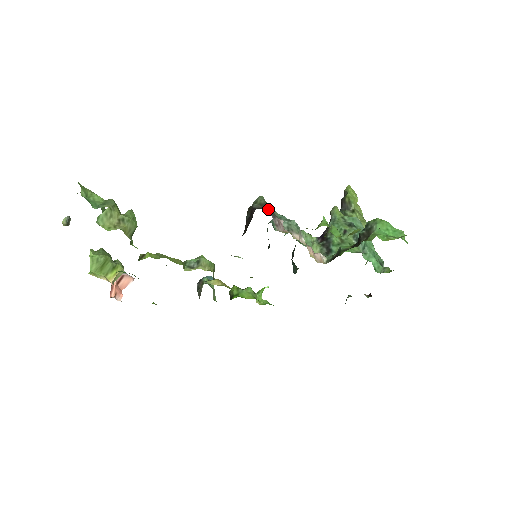
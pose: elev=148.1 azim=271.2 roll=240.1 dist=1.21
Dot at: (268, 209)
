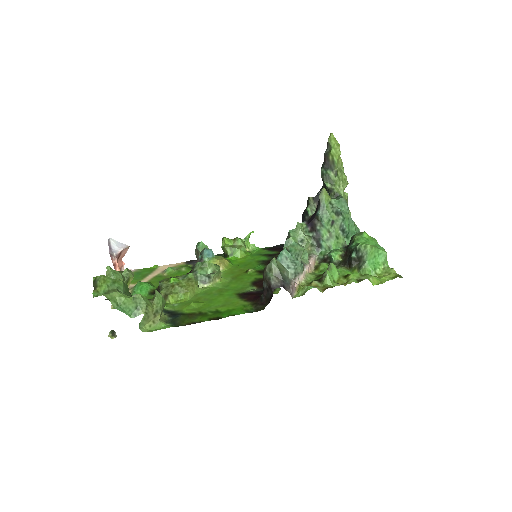
Dot at: (284, 282)
